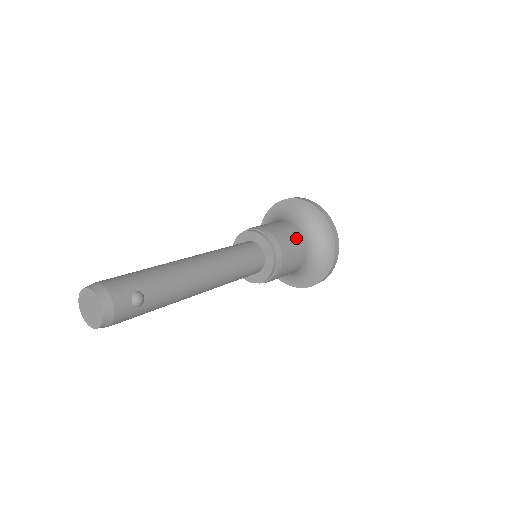
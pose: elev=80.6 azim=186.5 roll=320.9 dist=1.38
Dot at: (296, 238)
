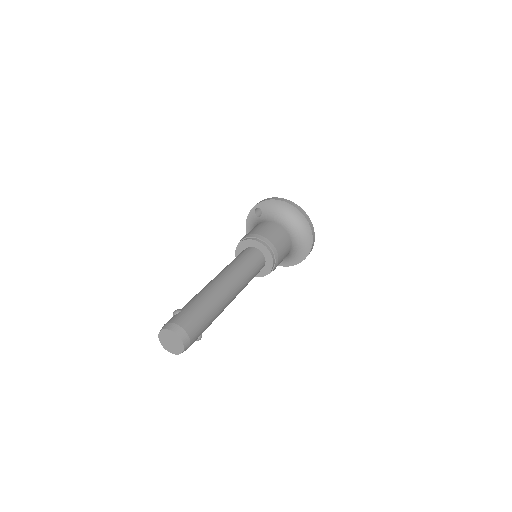
Dot at: (286, 255)
